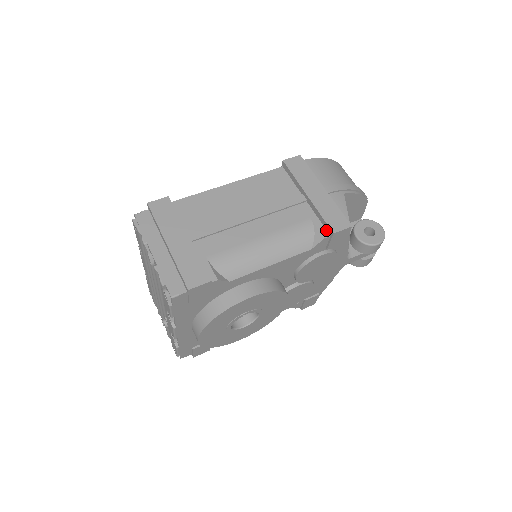
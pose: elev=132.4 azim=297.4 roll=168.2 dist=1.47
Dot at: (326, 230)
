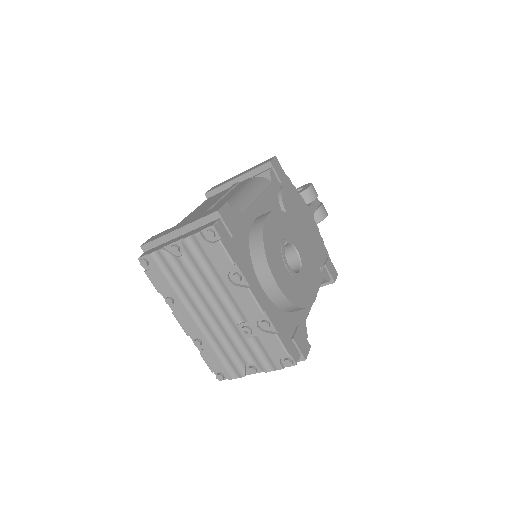
Dot at: (266, 170)
